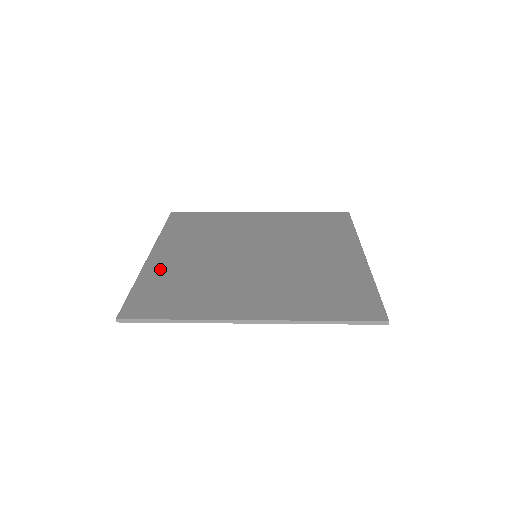
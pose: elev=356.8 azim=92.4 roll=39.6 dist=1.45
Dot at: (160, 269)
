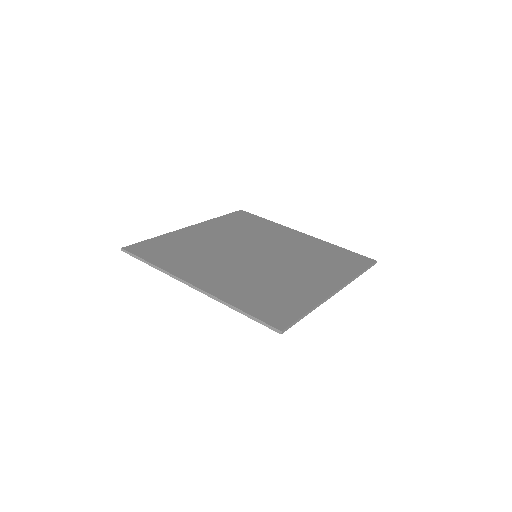
Dot at: (183, 236)
